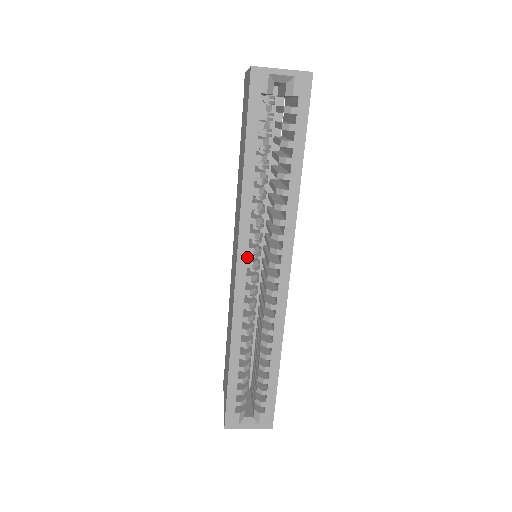
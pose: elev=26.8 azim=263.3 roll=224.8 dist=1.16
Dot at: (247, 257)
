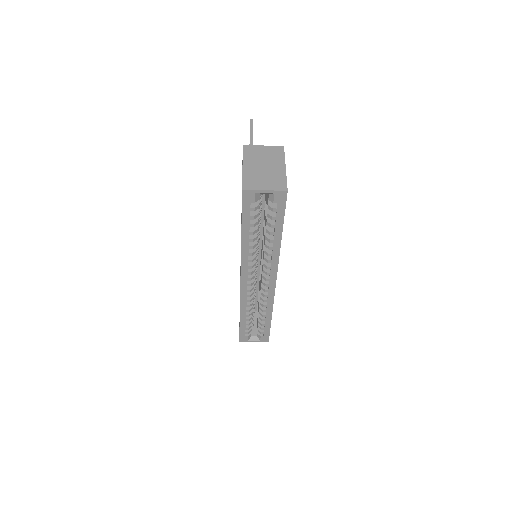
Dot at: (247, 276)
